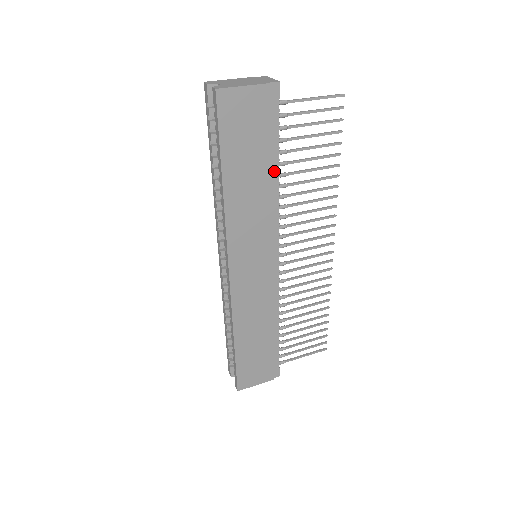
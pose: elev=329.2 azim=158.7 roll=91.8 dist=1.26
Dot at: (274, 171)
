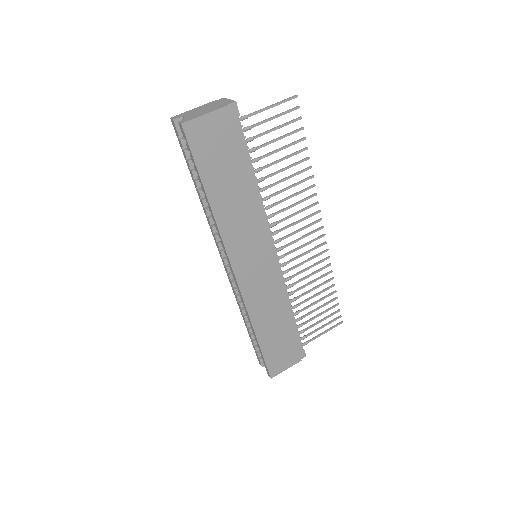
Dot at: (252, 179)
